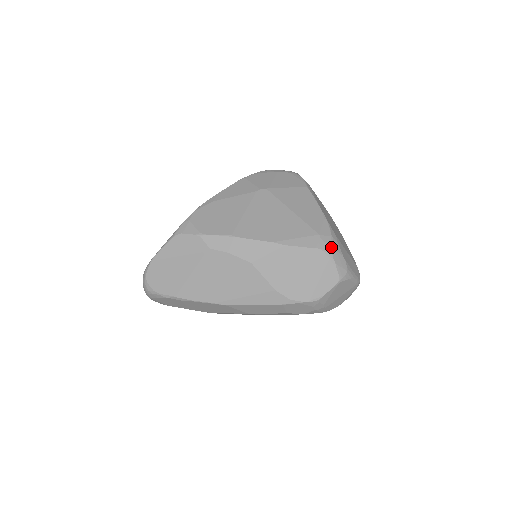
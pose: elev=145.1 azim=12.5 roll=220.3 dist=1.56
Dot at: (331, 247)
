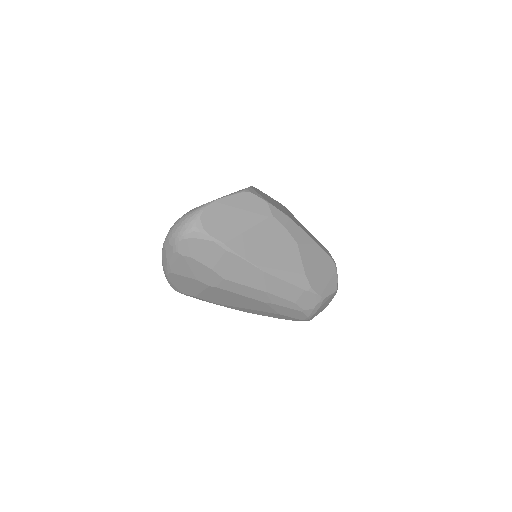
Dot at: (335, 263)
